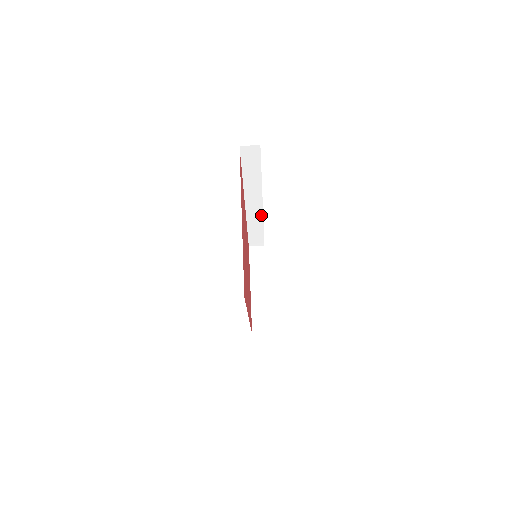
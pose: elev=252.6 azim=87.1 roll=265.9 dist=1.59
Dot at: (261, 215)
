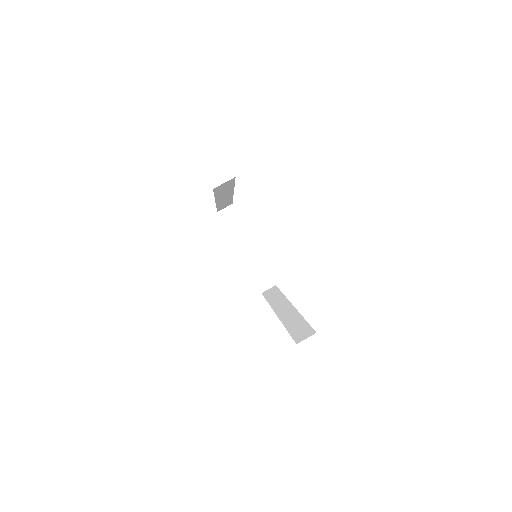
Dot at: (231, 197)
